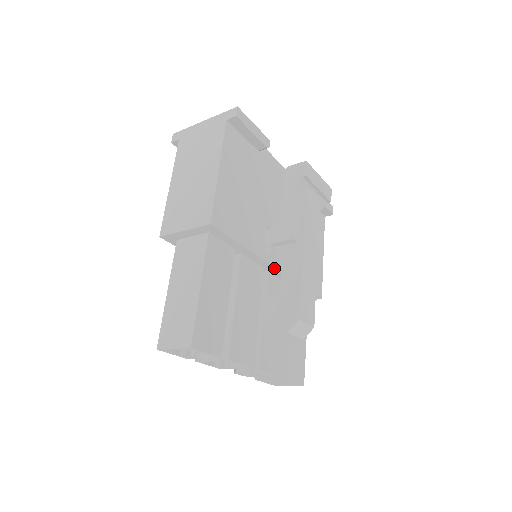
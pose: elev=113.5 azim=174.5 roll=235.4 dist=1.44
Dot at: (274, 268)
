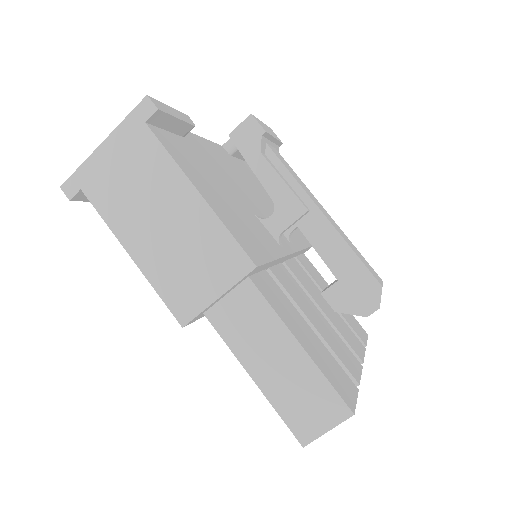
Dot at: (291, 254)
